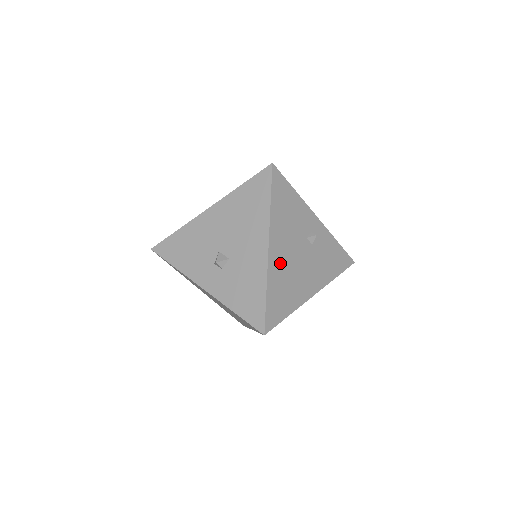
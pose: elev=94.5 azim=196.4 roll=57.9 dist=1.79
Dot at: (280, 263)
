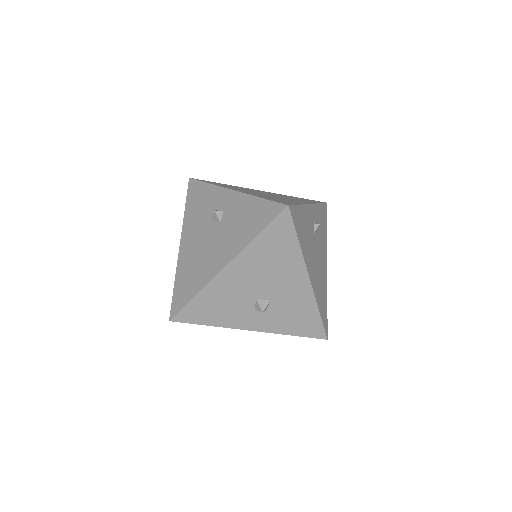
Dot at: (315, 279)
